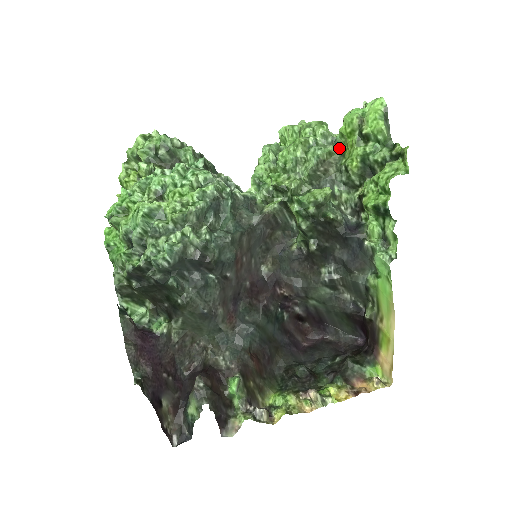
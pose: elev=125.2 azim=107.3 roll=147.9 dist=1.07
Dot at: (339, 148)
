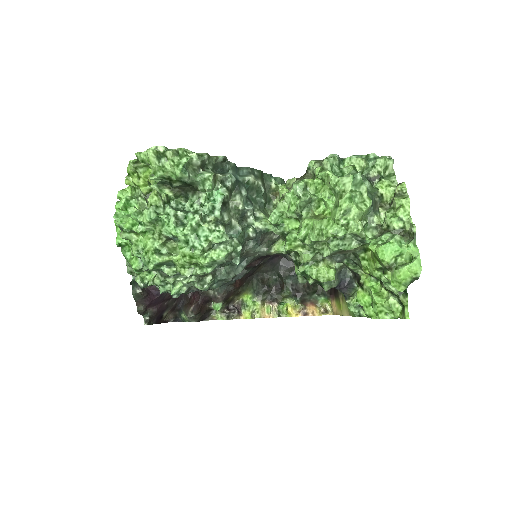
Dot at: (365, 244)
